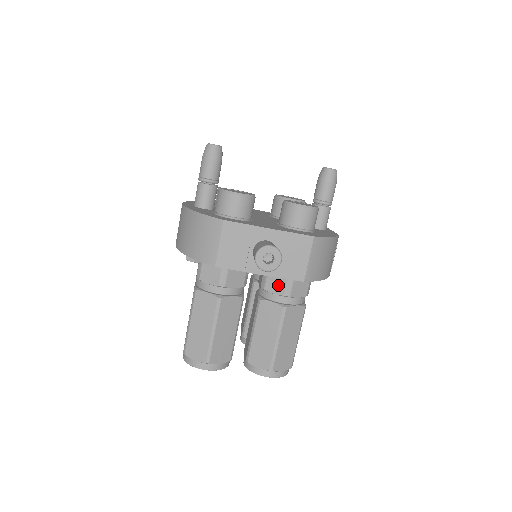
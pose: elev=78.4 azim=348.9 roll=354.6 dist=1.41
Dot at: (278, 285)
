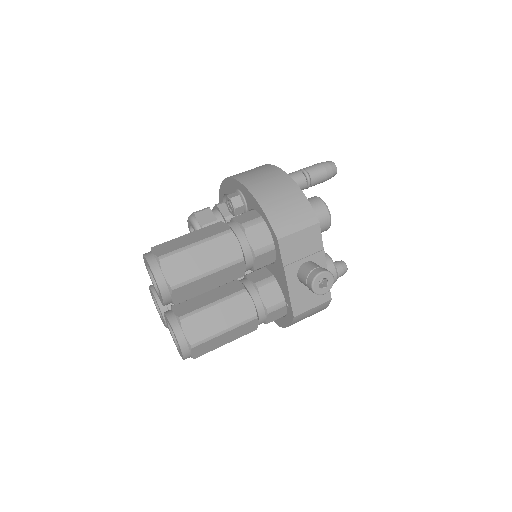
Dot at: (271, 297)
